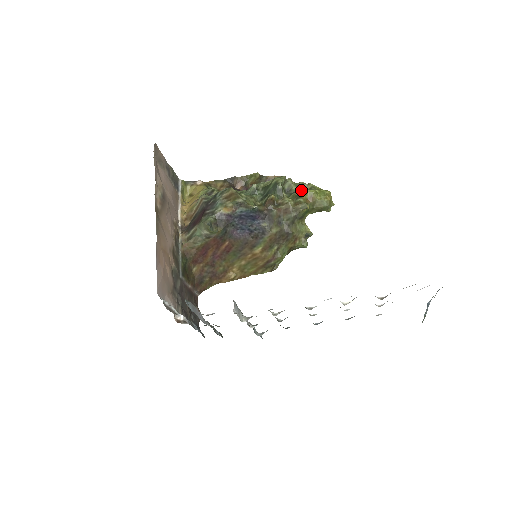
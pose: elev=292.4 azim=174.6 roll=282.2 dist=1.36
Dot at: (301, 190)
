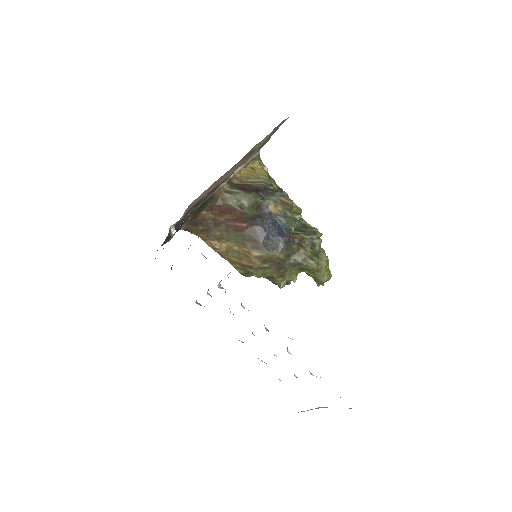
Dot at: (319, 254)
